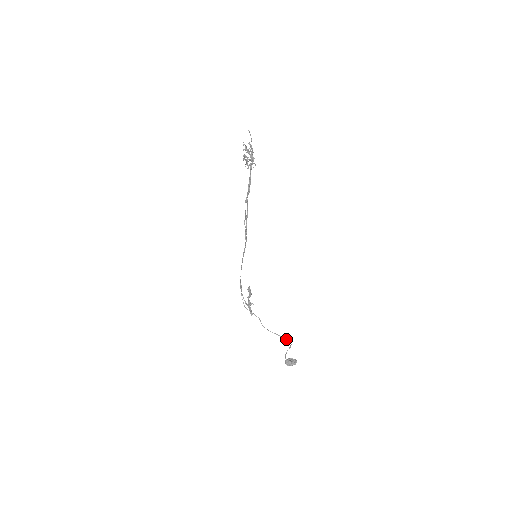
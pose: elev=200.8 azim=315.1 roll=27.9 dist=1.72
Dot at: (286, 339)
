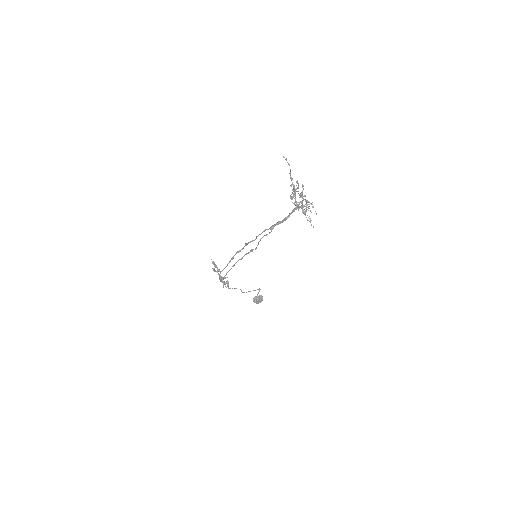
Dot at: occluded
